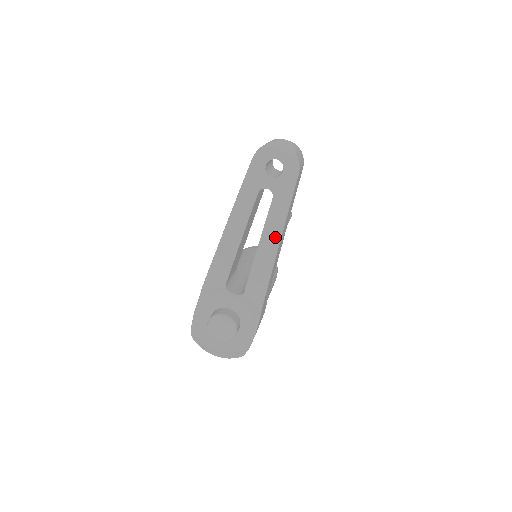
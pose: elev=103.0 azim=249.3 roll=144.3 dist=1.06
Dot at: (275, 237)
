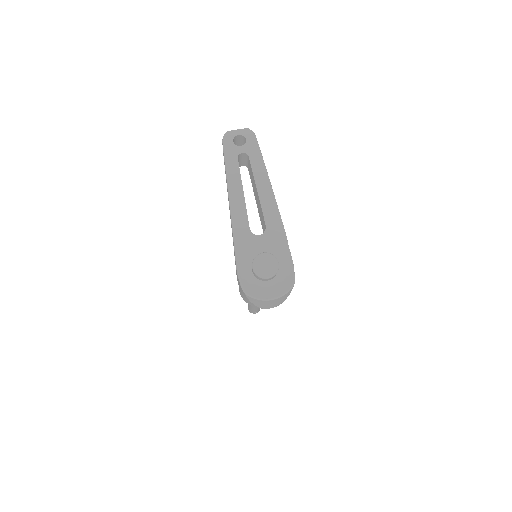
Dot at: (265, 178)
